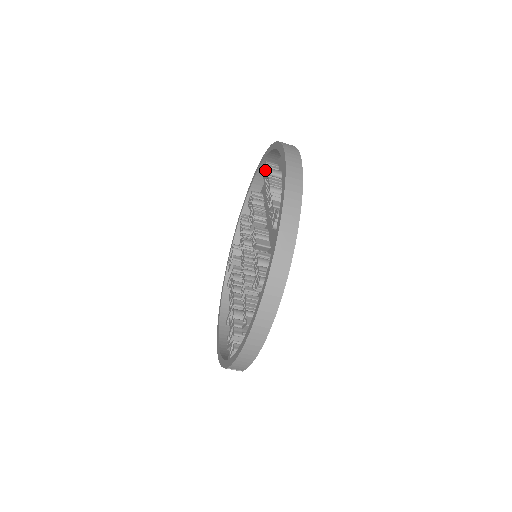
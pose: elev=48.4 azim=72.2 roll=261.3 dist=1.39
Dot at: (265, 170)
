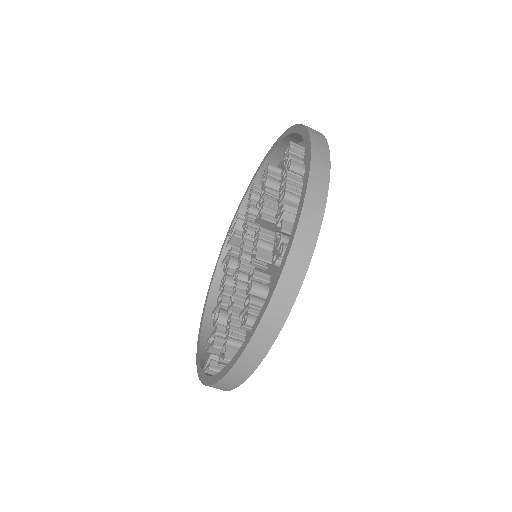
Dot at: (287, 154)
